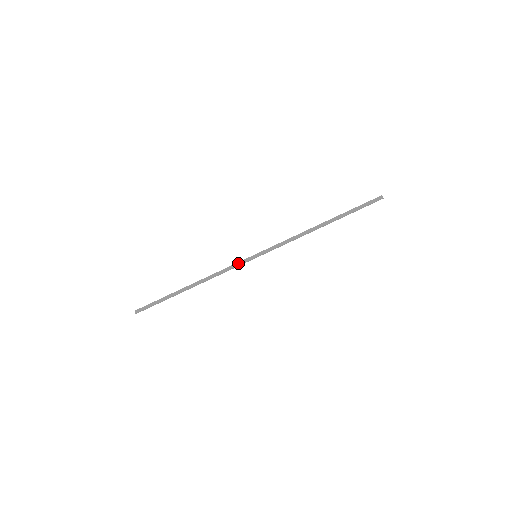
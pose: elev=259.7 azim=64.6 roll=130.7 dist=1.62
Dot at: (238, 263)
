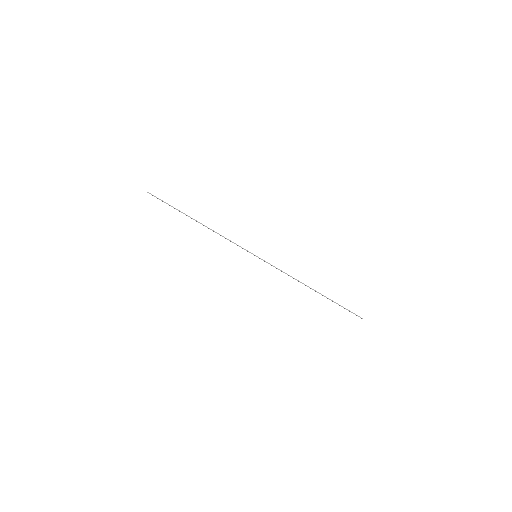
Dot at: occluded
